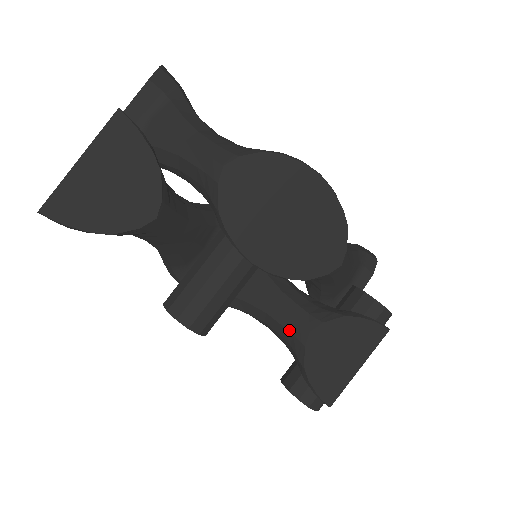
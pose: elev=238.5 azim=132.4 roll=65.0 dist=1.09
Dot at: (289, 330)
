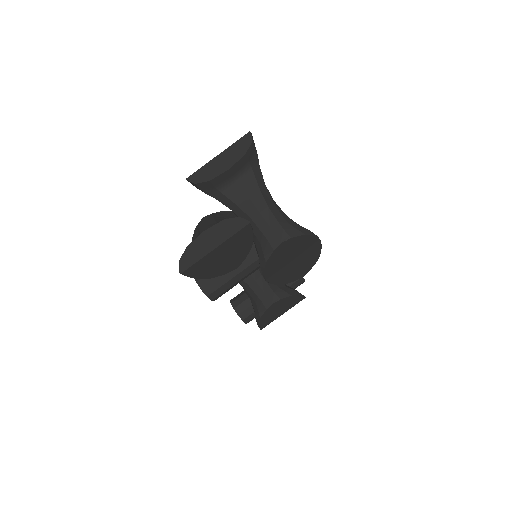
Dot at: (260, 299)
